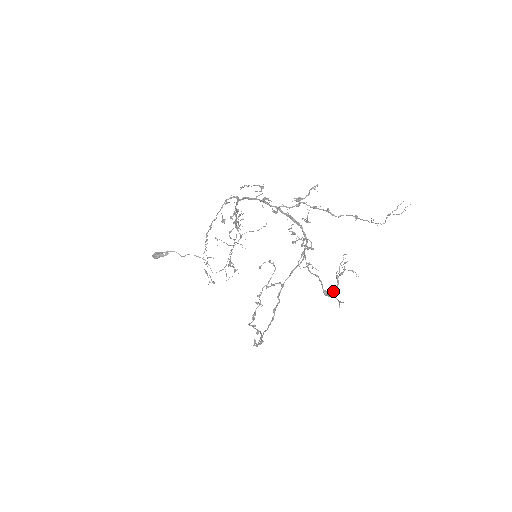
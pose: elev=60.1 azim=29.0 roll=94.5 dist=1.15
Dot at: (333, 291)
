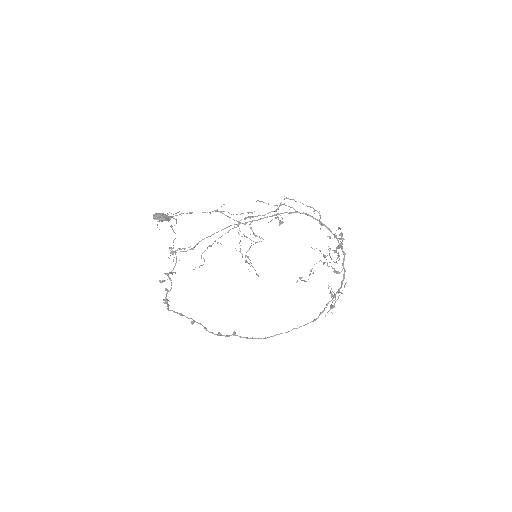
Dot at: occluded
